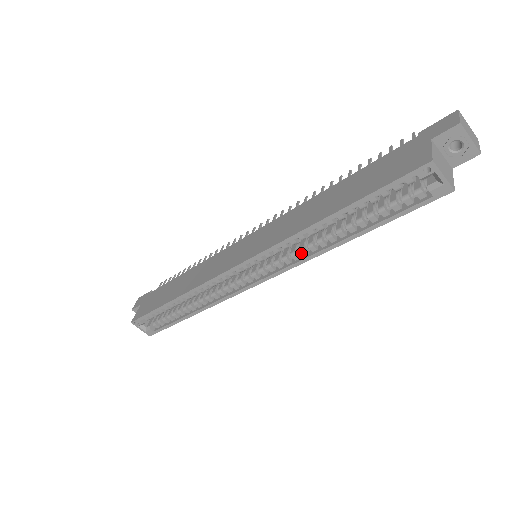
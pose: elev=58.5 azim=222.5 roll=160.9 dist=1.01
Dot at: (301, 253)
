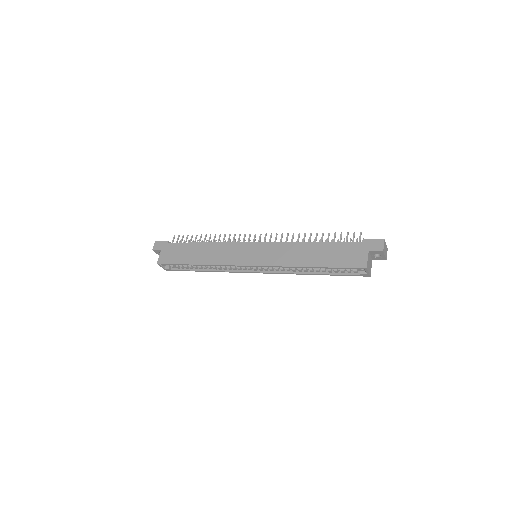
Dot at: (287, 270)
